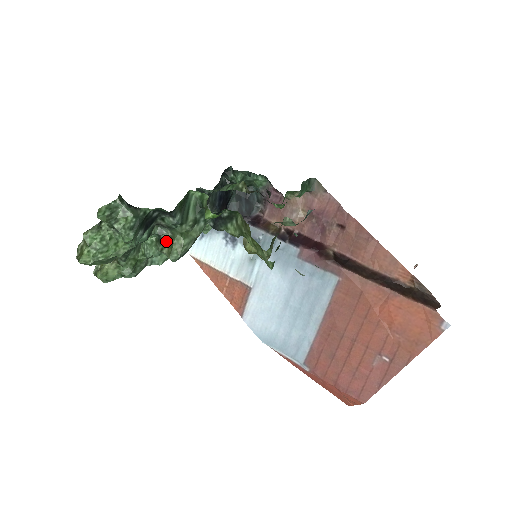
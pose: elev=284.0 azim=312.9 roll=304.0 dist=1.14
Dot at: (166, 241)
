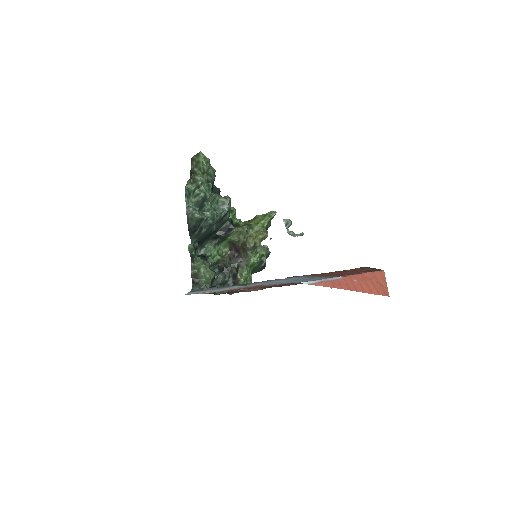
Dot at: occluded
